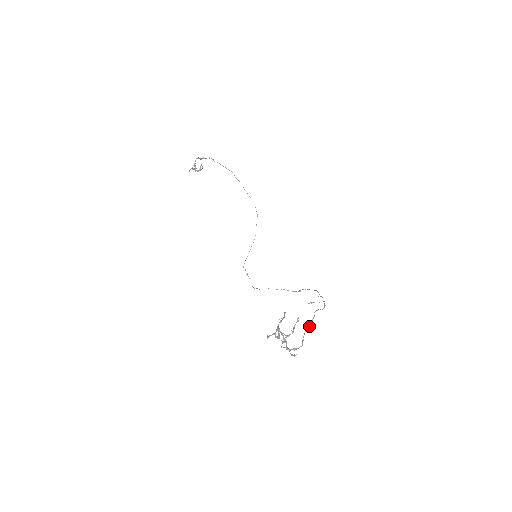
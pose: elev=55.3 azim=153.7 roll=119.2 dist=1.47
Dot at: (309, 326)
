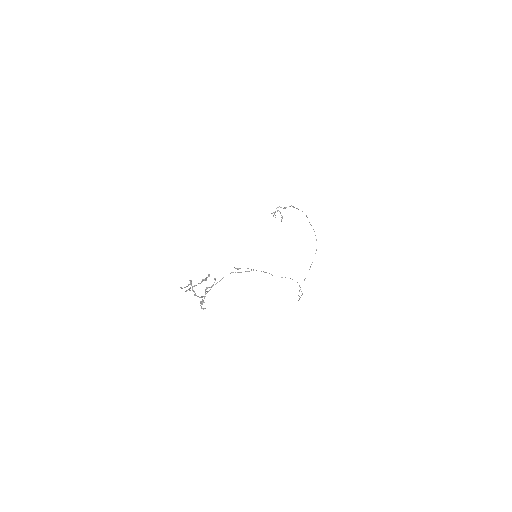
Dot at: (217, 282)
